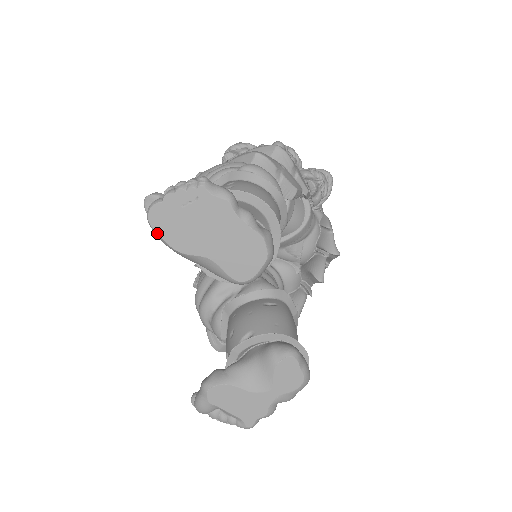
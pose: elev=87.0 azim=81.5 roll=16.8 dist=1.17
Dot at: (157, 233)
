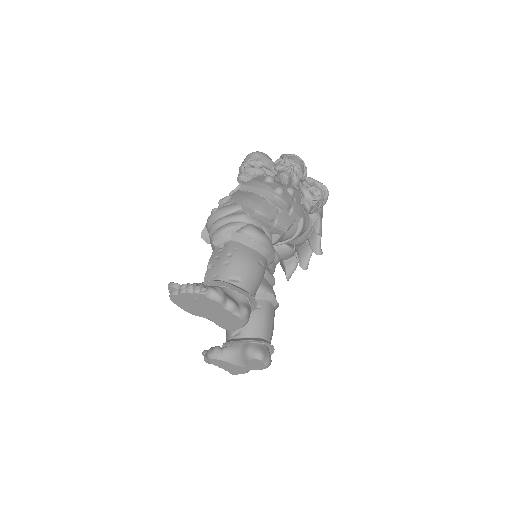
Dot at: occluded
